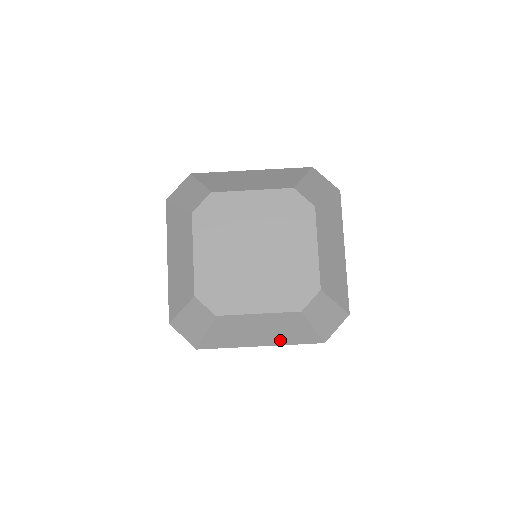
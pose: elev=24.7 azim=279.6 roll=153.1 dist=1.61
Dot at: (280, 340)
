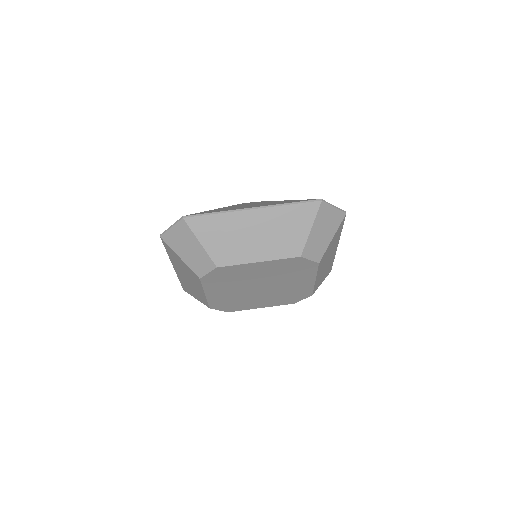
Dot at: occluded
